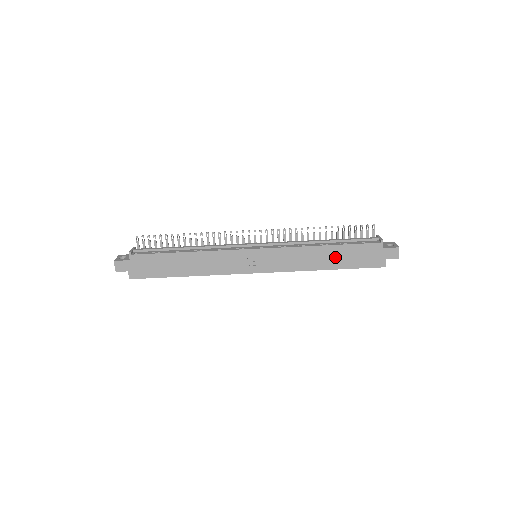
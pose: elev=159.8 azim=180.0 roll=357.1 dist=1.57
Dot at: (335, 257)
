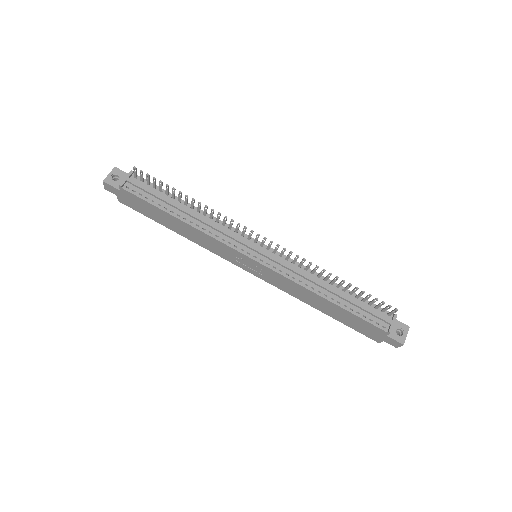
Dot at: (333, 310)
